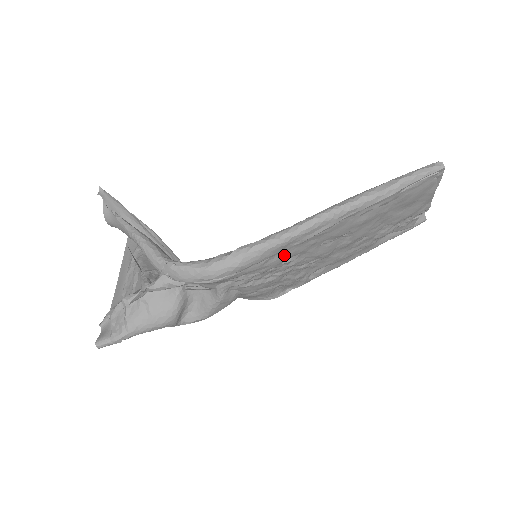
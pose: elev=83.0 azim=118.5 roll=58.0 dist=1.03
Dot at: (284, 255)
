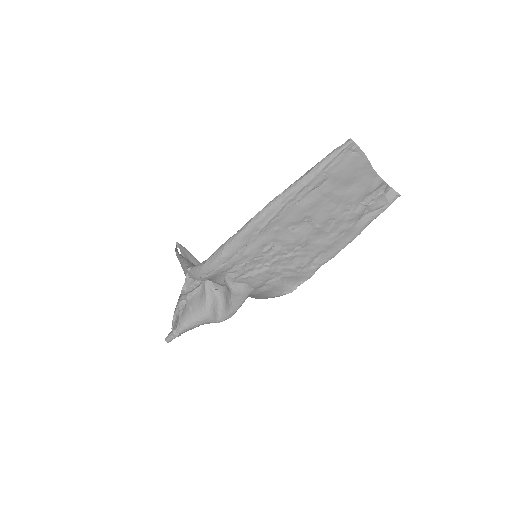
Dot at: (256, 244)
